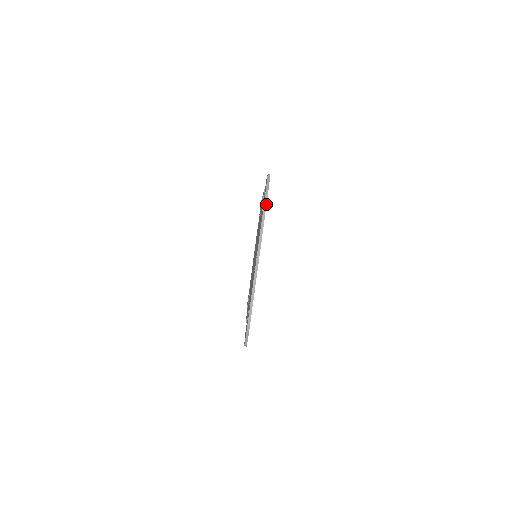
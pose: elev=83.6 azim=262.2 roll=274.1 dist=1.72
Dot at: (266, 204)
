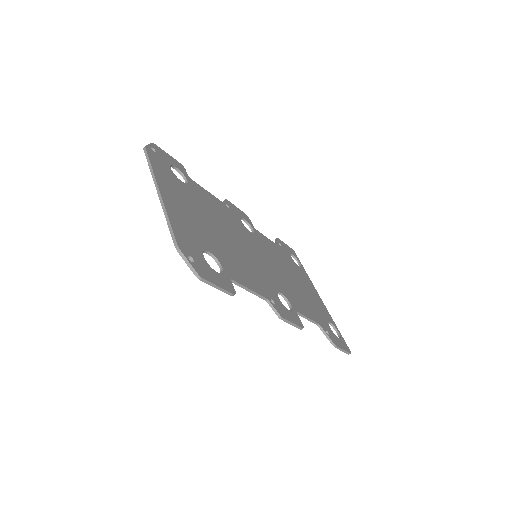
Dot at: (146, 152)
